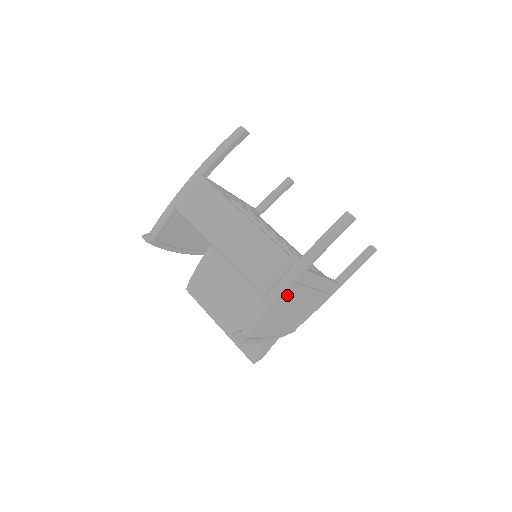
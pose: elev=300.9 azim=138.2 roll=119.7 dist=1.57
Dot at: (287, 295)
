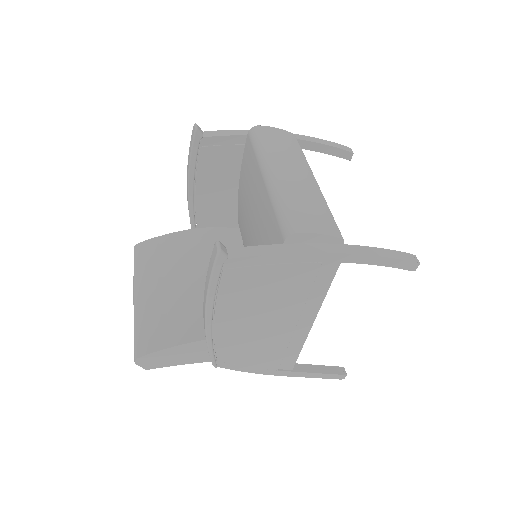
Dot at: (301, 268)
